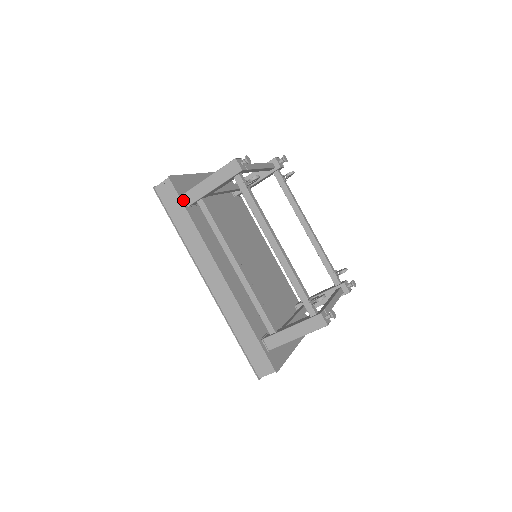
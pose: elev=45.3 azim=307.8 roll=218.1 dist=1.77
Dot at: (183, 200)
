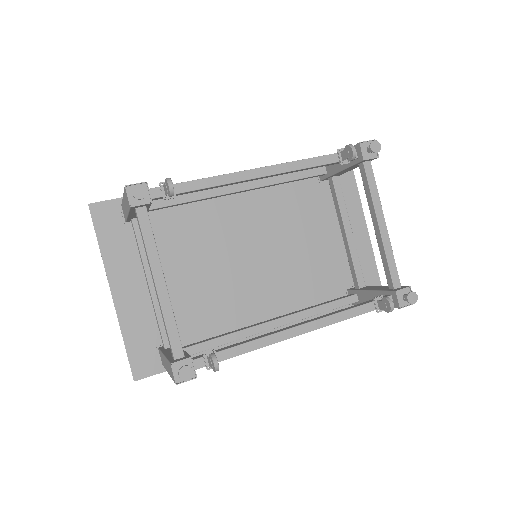
Dot at: occluded
